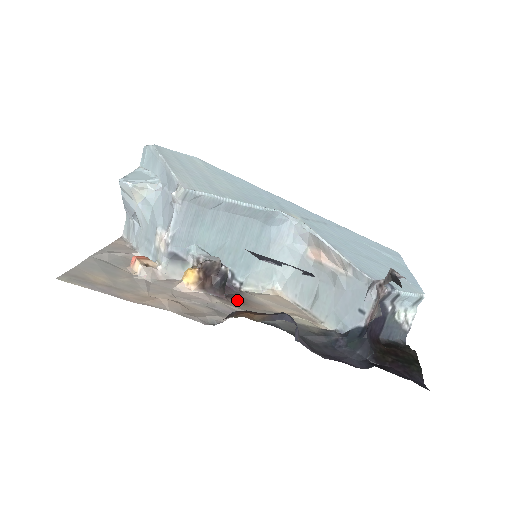
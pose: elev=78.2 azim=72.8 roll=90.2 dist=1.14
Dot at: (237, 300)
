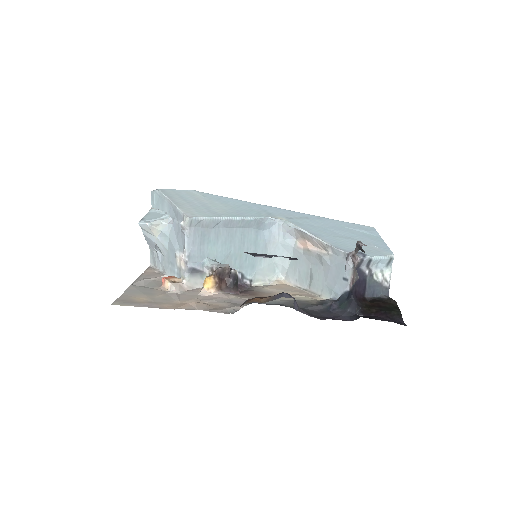
Dot at: (249, 293)
